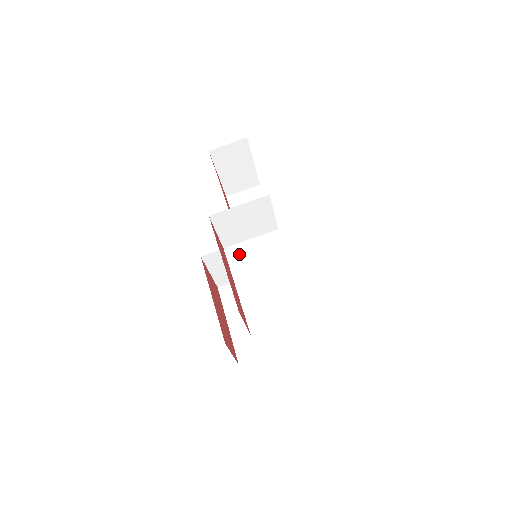
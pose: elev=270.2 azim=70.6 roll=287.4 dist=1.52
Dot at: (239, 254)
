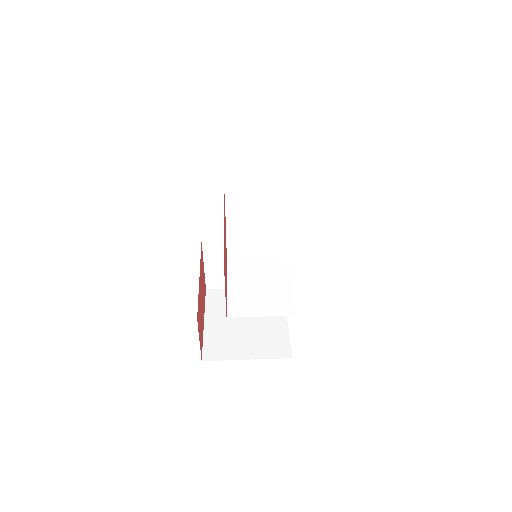
Dot at: (240, 248)
